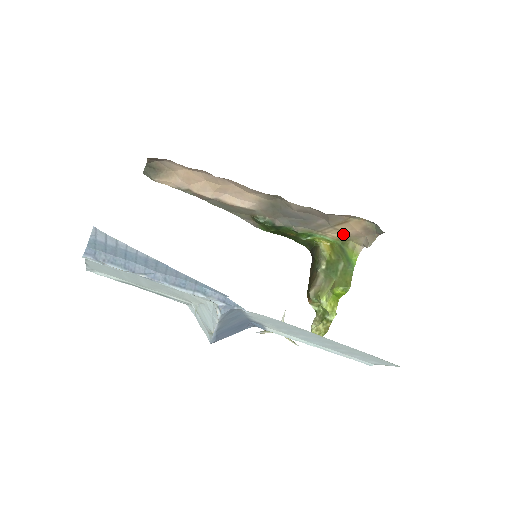
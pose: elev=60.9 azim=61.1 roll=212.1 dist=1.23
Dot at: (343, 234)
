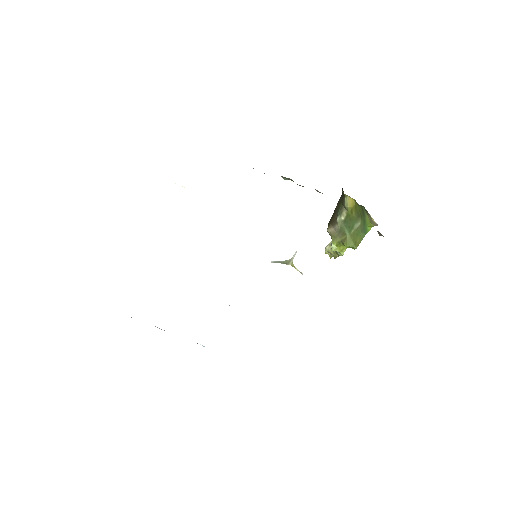
Dot at: occluded
